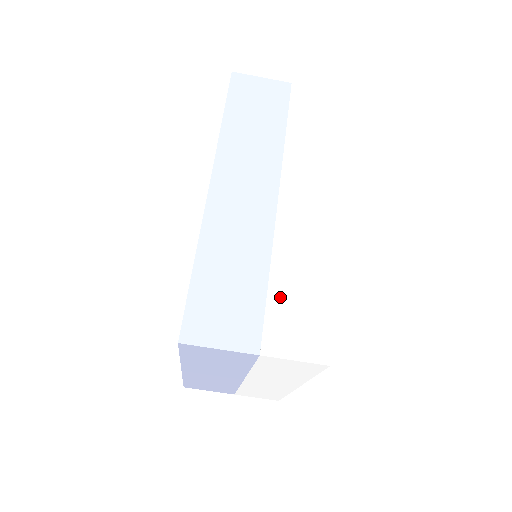
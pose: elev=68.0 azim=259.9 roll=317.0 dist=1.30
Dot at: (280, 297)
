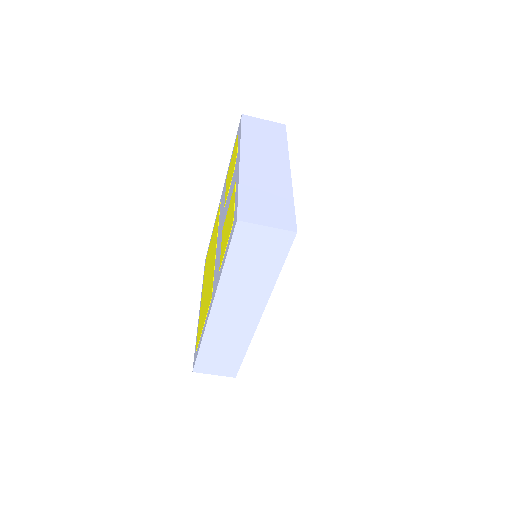
Dot at: (251, 360)
